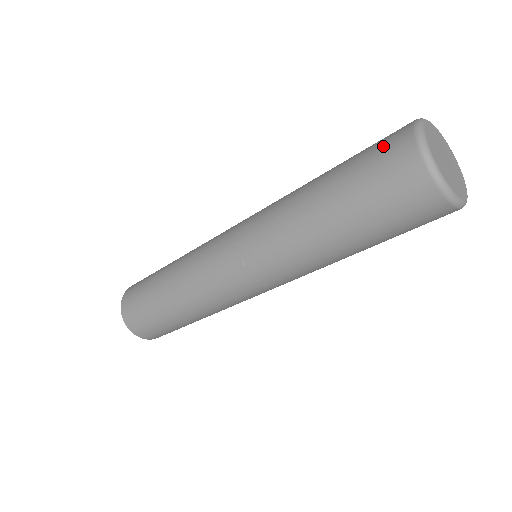
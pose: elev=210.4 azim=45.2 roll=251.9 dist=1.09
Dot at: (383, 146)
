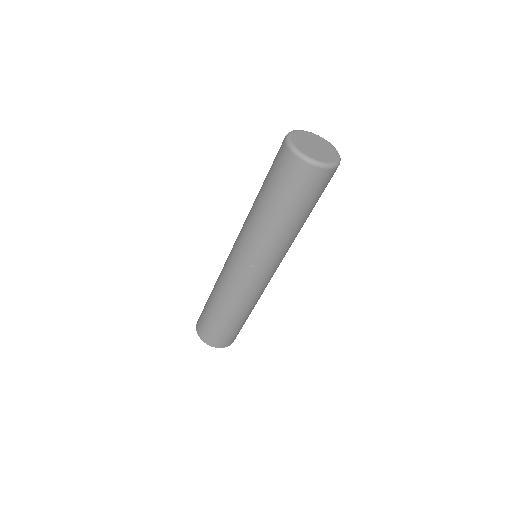
Dot at: (281, 166)
